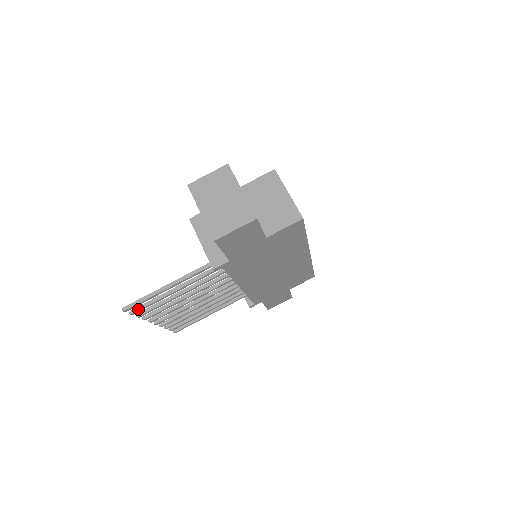
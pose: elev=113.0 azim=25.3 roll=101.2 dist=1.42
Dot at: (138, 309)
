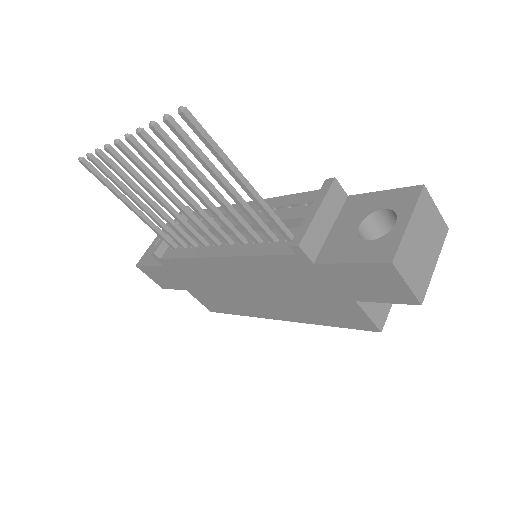
Dot at: (179, 129)
